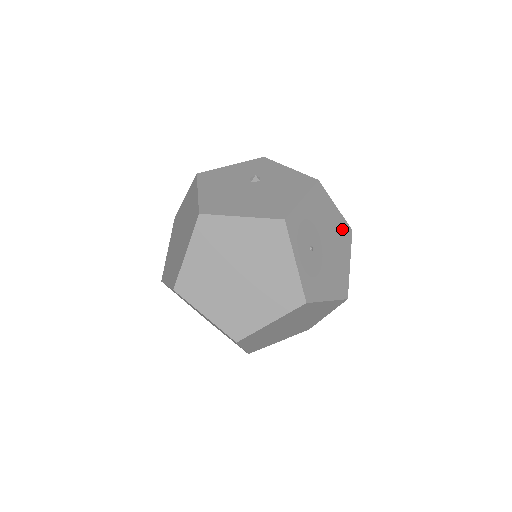
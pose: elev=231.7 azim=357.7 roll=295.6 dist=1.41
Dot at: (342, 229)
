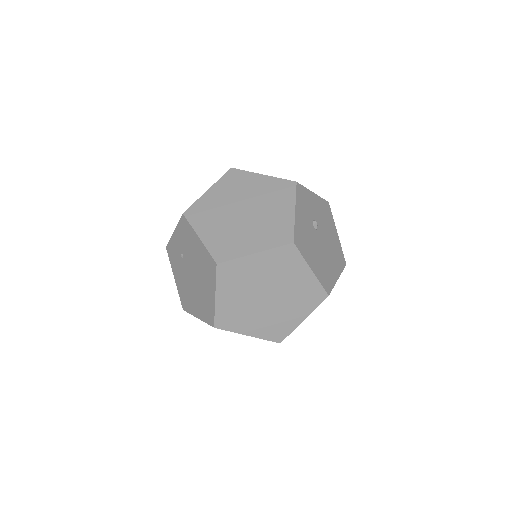
Dot at: occluded
